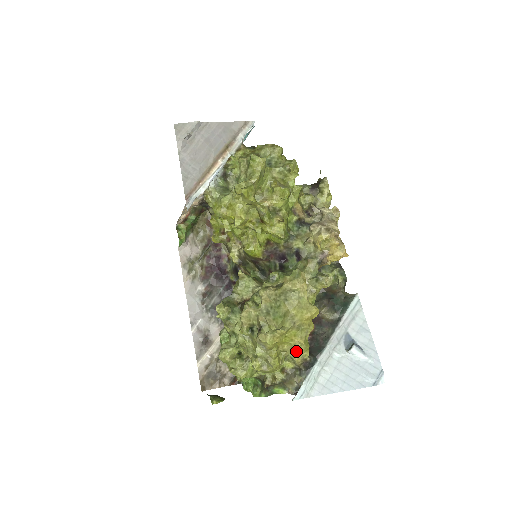
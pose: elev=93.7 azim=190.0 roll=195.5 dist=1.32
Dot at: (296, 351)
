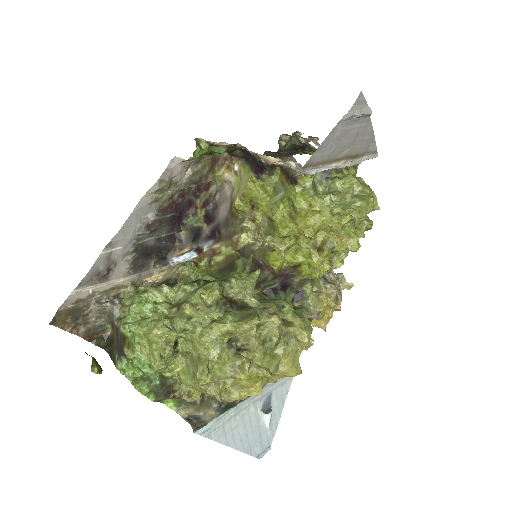
Dot at: (240, 389)
